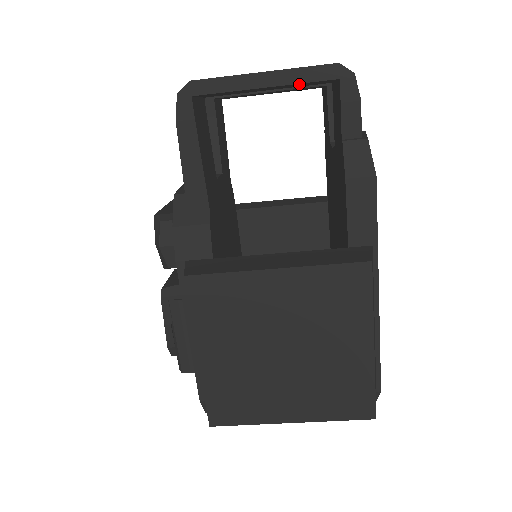
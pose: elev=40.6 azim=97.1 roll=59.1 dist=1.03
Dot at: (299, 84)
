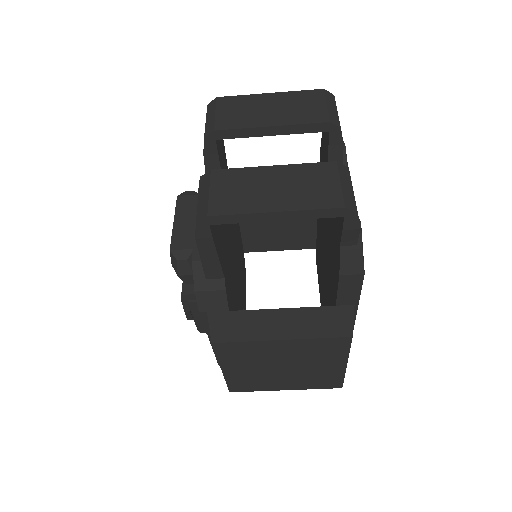
Dot at: occluded
